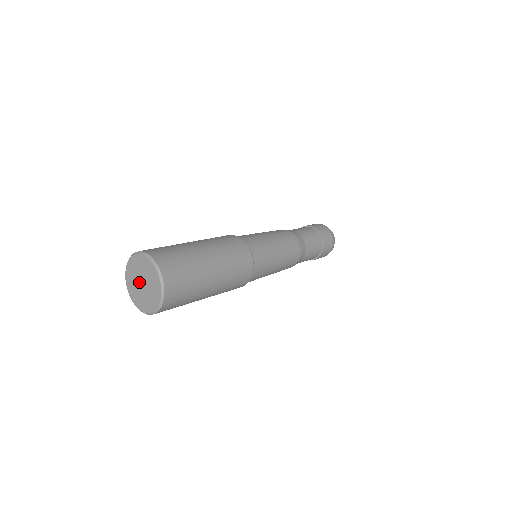
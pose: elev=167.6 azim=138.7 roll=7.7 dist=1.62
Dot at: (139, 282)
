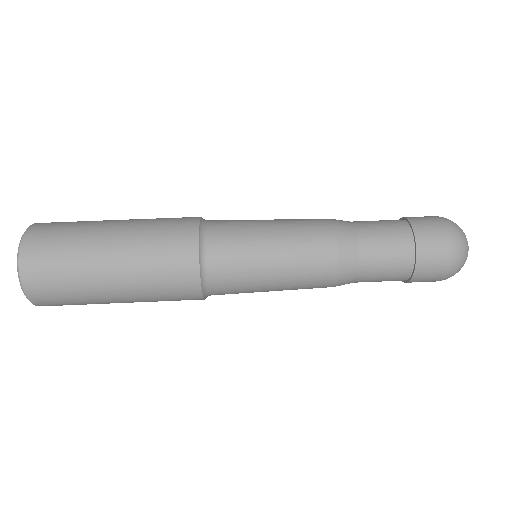
Dot at: occluded
